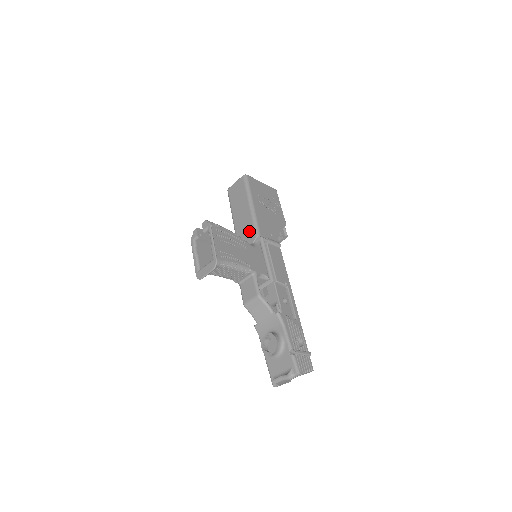
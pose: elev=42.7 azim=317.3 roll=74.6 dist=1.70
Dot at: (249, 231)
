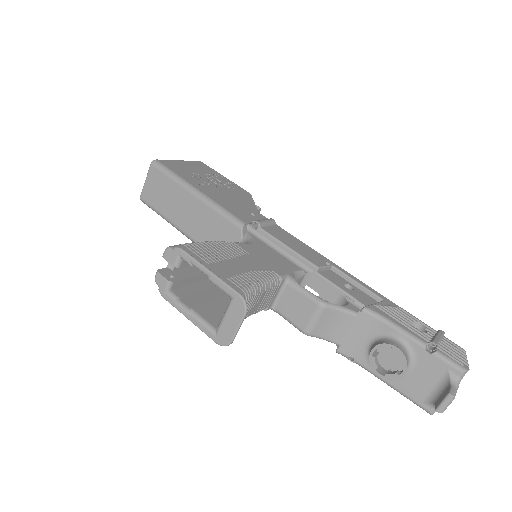
Dot at: (222, 229)
